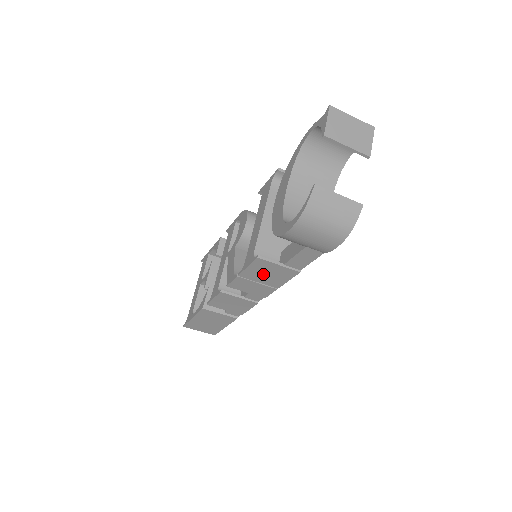
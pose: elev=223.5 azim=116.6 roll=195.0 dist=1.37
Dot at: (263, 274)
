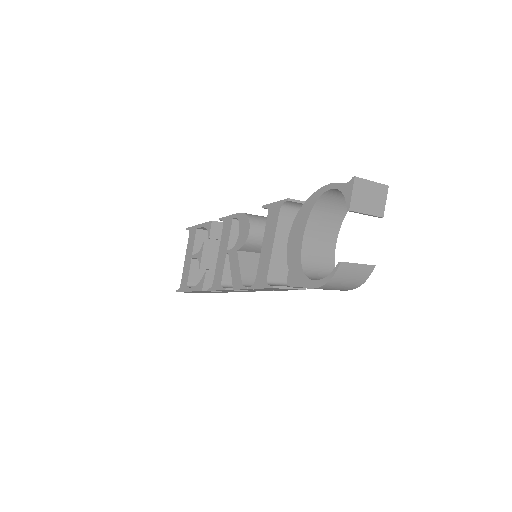
Dot at: (271, 289)
